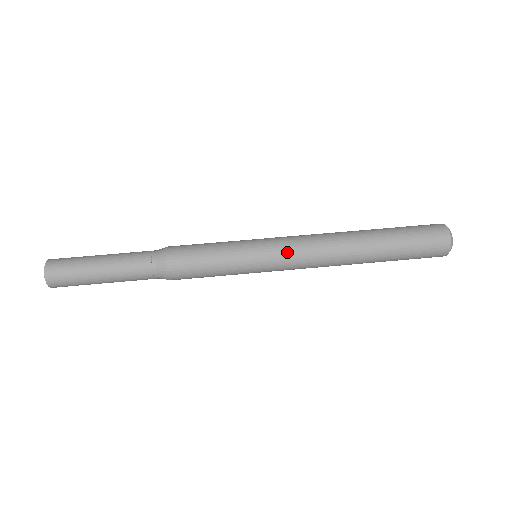
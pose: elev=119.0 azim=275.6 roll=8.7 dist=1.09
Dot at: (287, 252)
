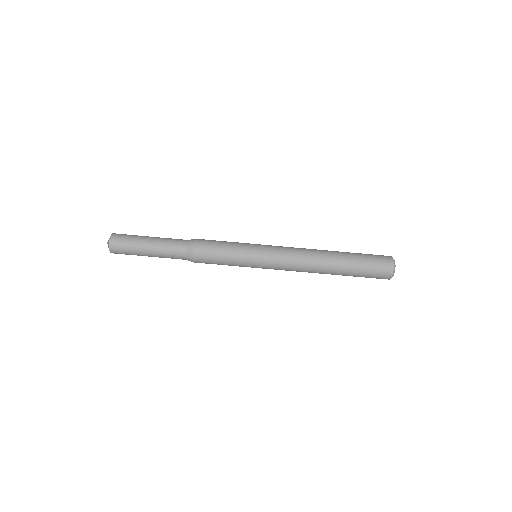
Dot at: occluded
